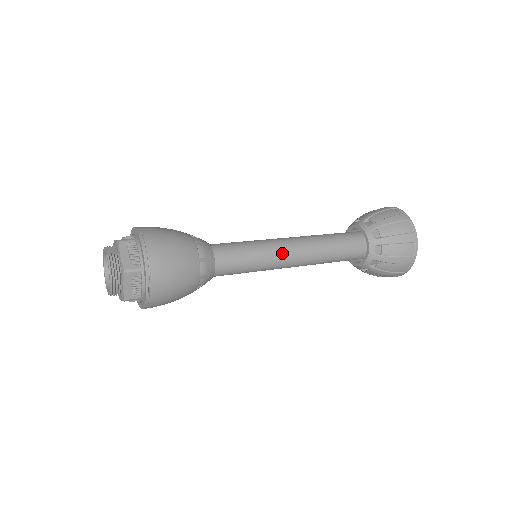
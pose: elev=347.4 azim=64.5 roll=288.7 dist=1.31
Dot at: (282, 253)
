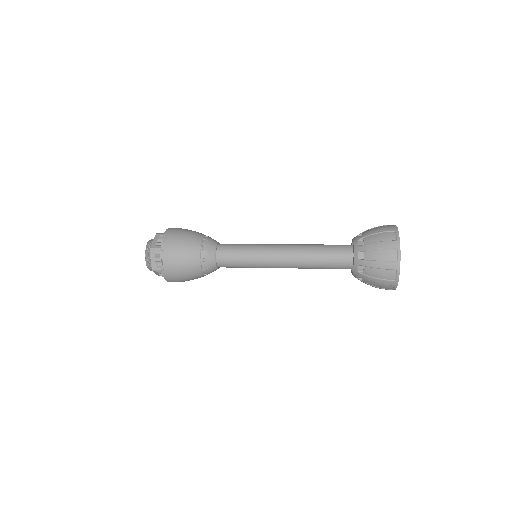
Dot at: (271, 252)
